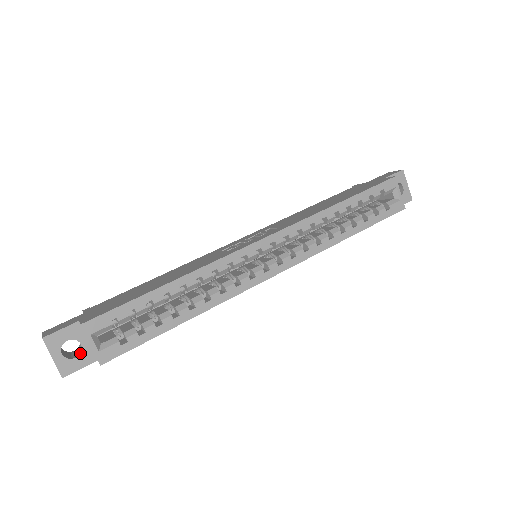
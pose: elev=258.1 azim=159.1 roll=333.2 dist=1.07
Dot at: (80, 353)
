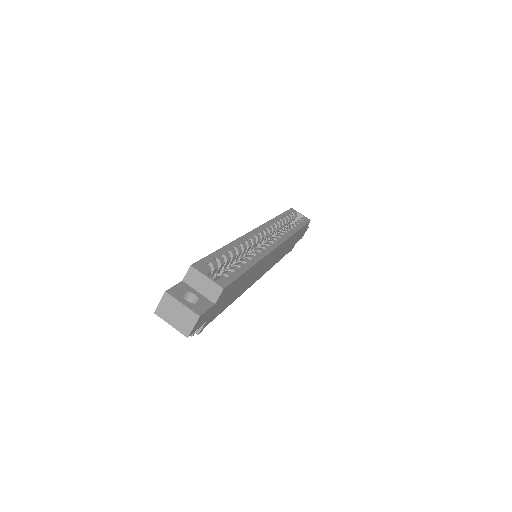
Dot at: (199, 300)
